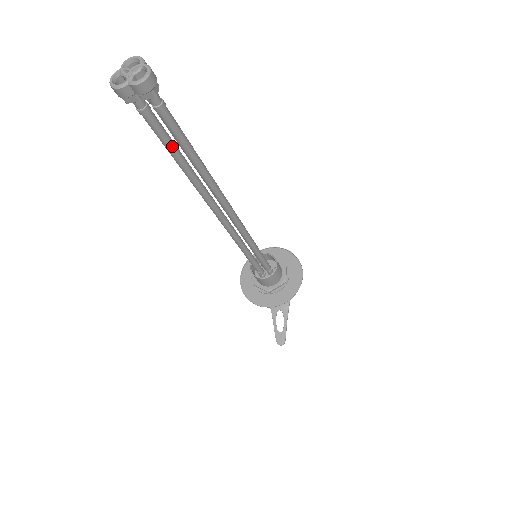
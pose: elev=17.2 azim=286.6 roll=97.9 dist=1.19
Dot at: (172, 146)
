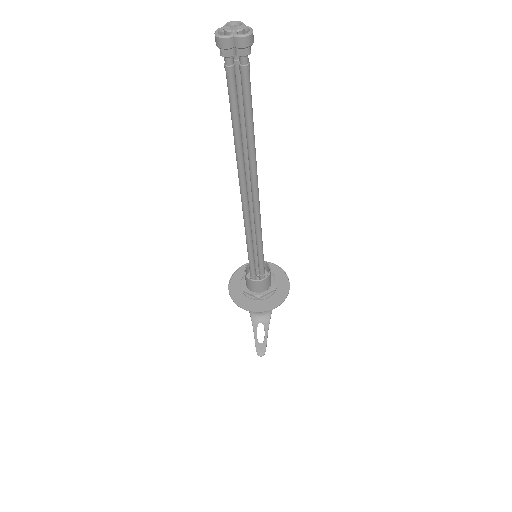
Dot at: (237, 110)
